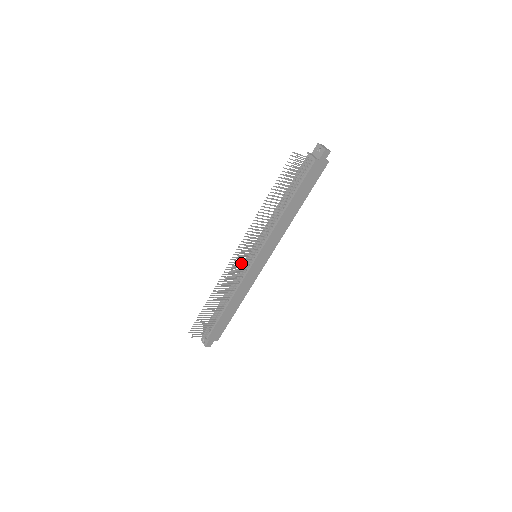
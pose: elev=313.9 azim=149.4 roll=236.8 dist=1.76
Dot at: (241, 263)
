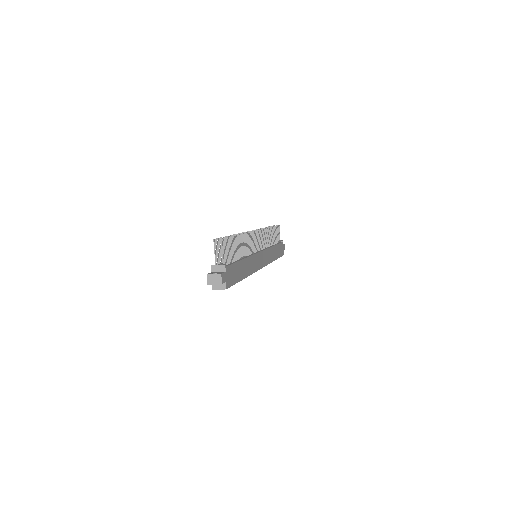
Dot at: occluded
